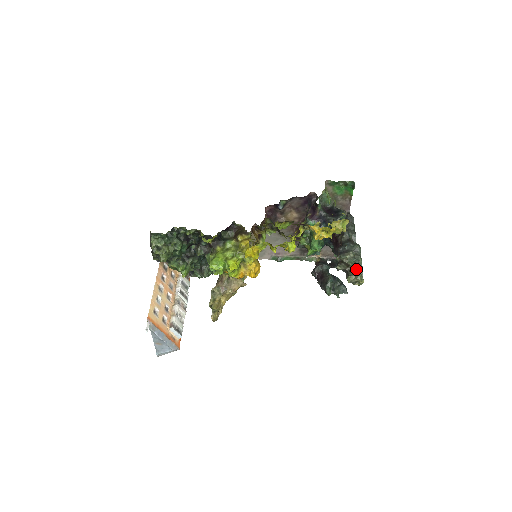
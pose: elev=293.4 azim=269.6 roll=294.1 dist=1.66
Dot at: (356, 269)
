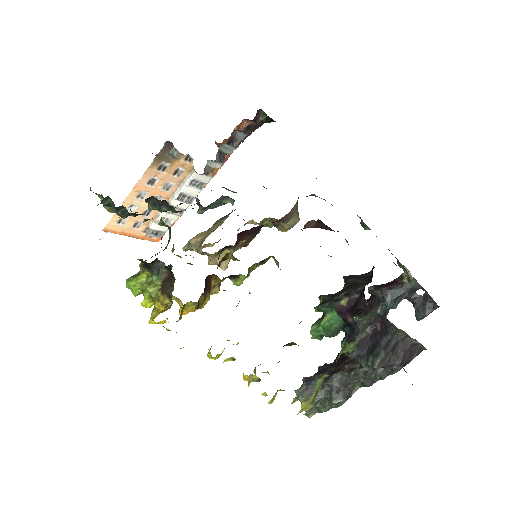
Dot at: occluded
